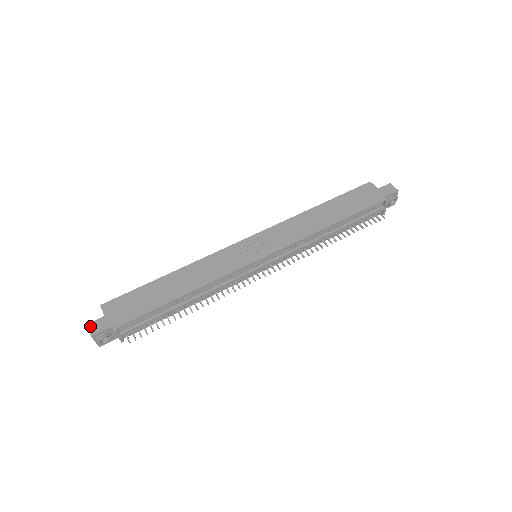
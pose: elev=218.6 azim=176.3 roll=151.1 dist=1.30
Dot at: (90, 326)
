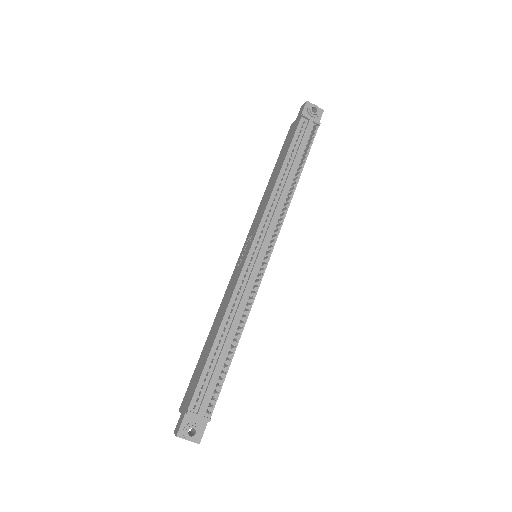
Dot at: (175, 431)
